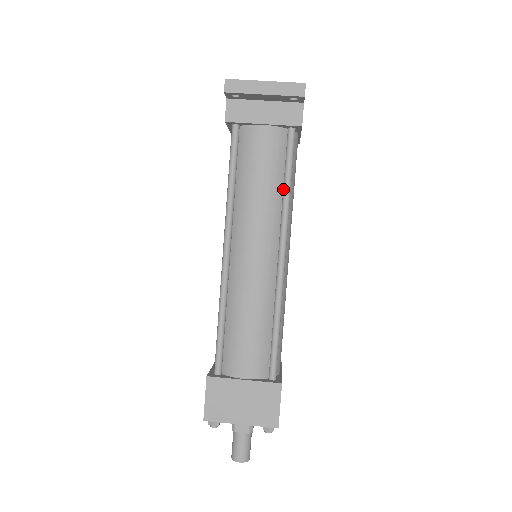
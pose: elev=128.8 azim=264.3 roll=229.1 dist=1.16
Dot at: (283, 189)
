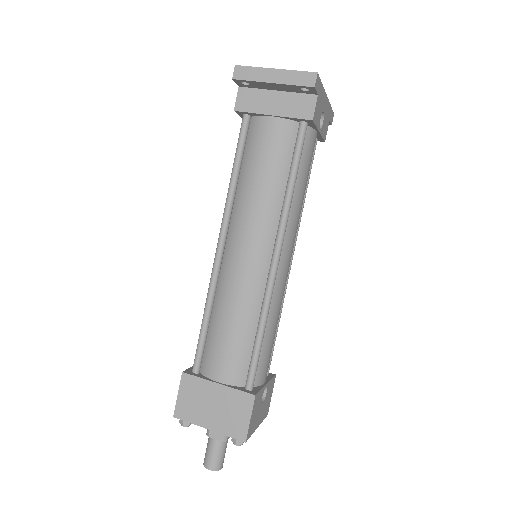
Dot at: (286, 187)
